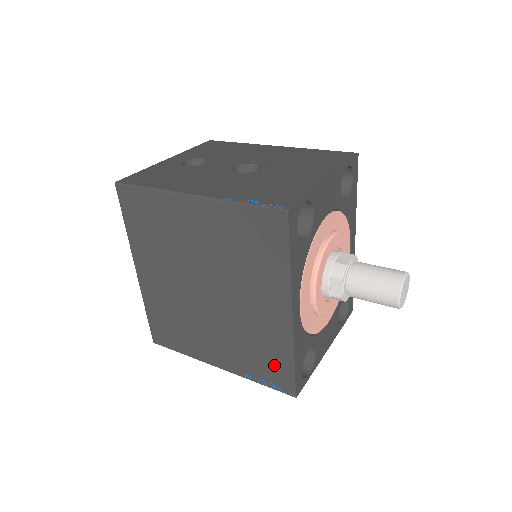
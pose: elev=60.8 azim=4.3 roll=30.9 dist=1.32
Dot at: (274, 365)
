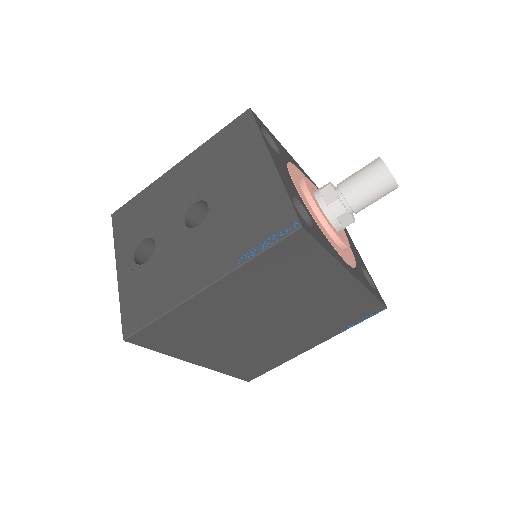
Dot at: (358, 309)
